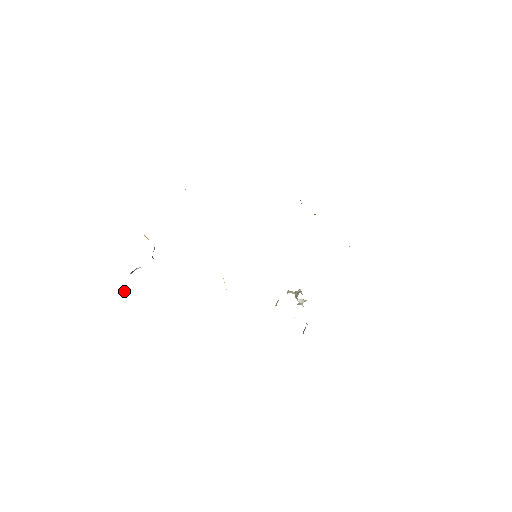
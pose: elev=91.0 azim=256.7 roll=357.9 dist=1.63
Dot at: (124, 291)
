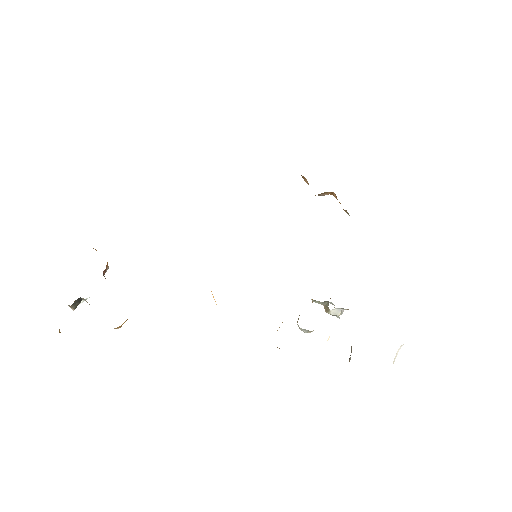
Dot at: (59, 331)
